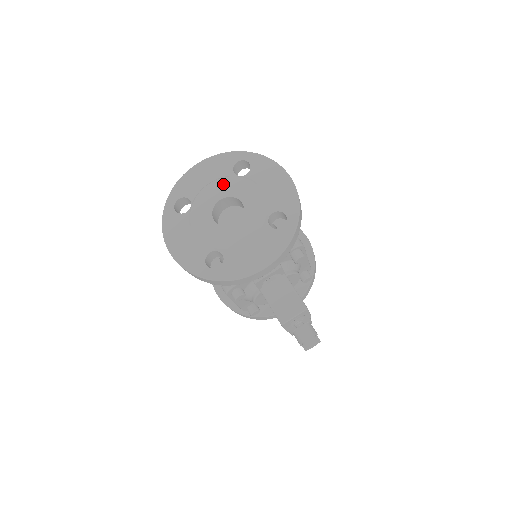
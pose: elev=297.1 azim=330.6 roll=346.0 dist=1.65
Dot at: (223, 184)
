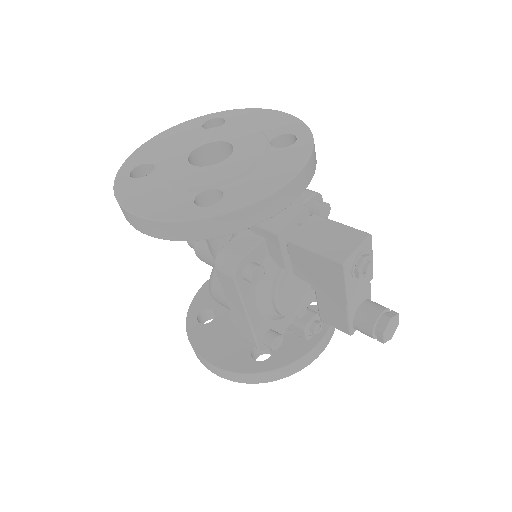
Dot at: (194, 138)
